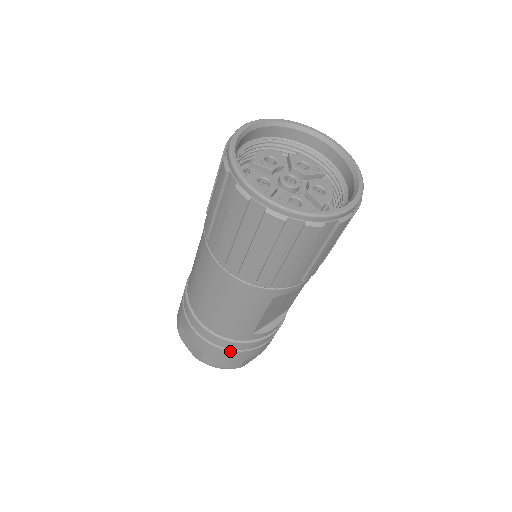
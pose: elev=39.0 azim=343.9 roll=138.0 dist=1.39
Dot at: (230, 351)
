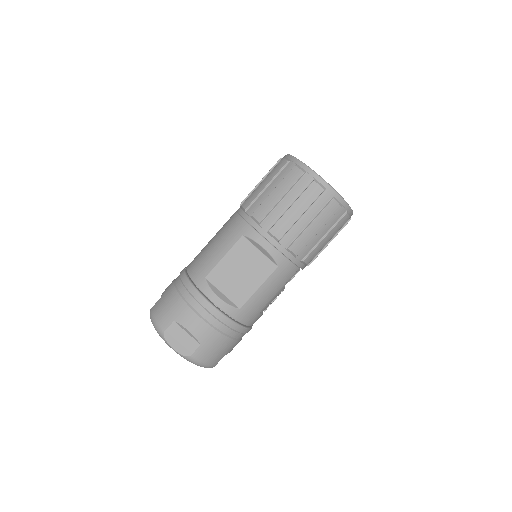
Dot at: (178, 293)
